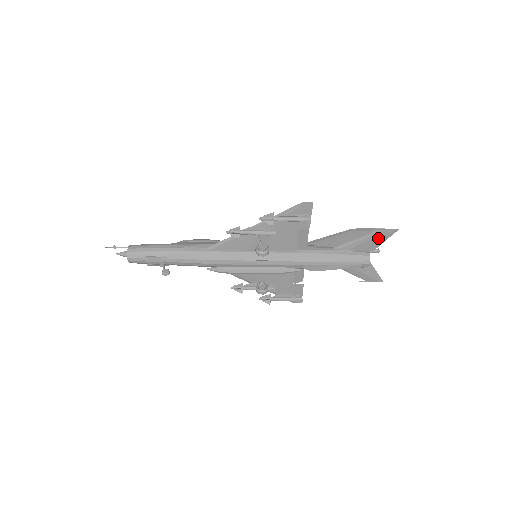
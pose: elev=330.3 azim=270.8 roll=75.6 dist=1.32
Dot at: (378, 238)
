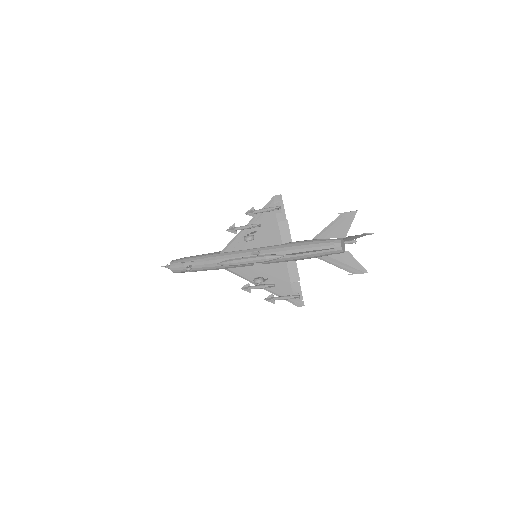
Dot at: (344, 222)
